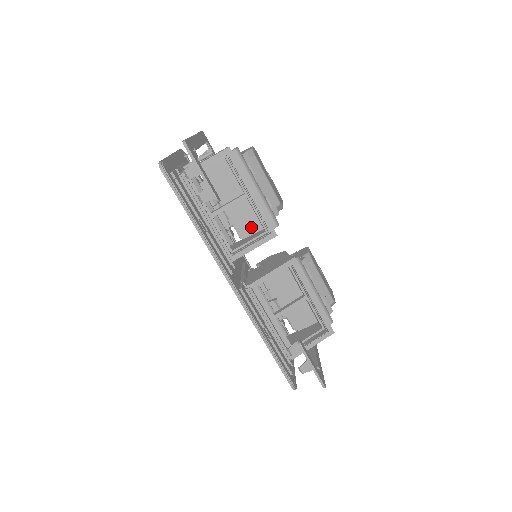
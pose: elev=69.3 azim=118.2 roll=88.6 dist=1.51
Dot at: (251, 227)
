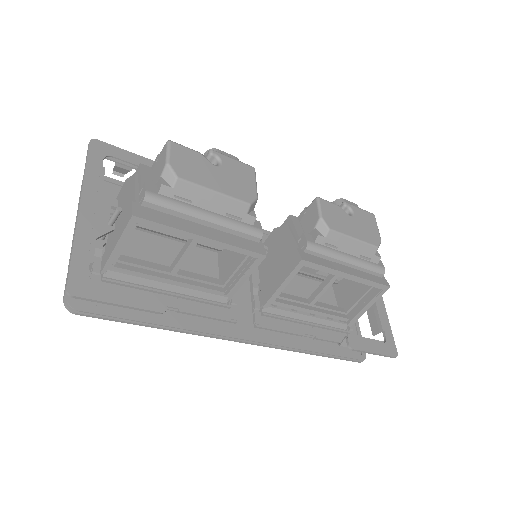
Dot at: occluded
